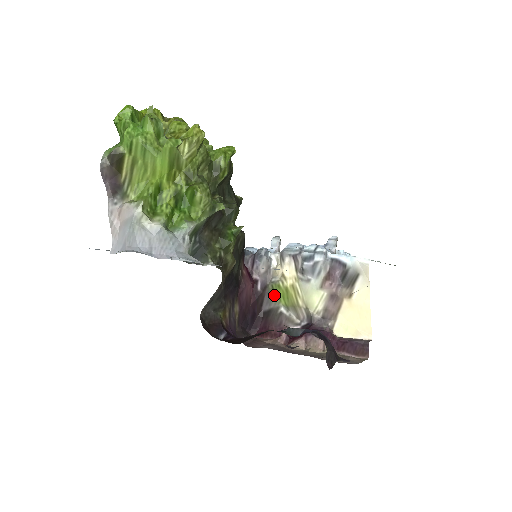
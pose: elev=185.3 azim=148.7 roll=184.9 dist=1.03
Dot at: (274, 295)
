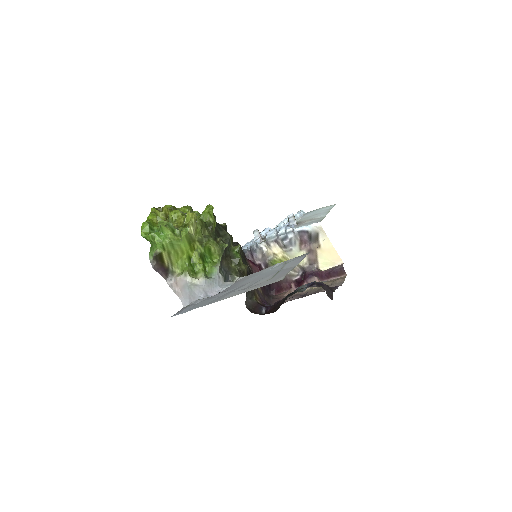
Dot at: occluded
